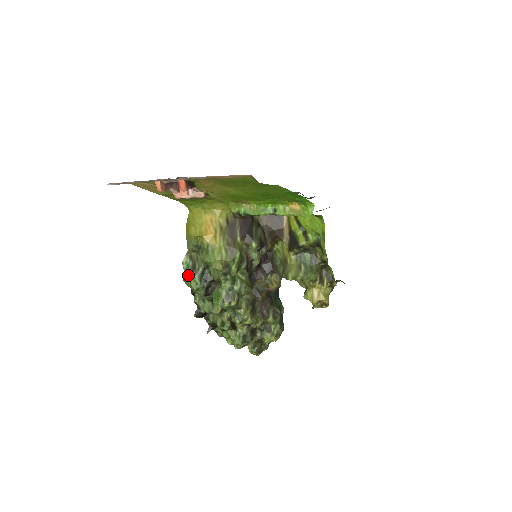
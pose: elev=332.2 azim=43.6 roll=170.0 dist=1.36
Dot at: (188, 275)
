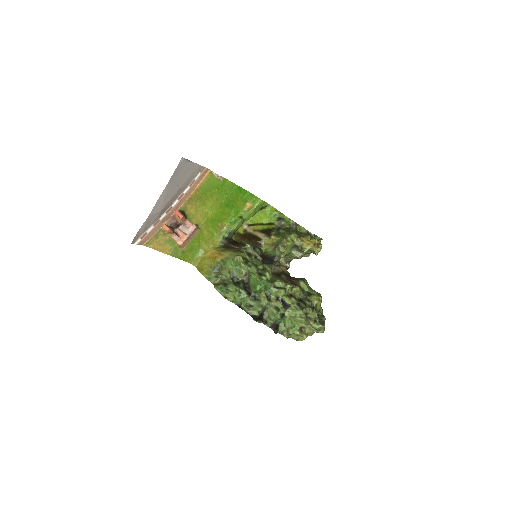
Dot at: (226, 290)
